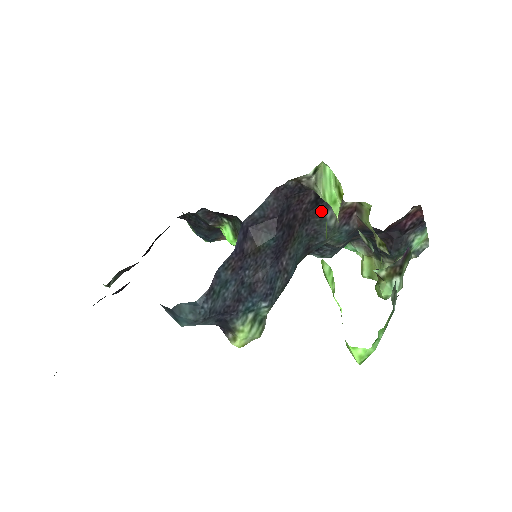
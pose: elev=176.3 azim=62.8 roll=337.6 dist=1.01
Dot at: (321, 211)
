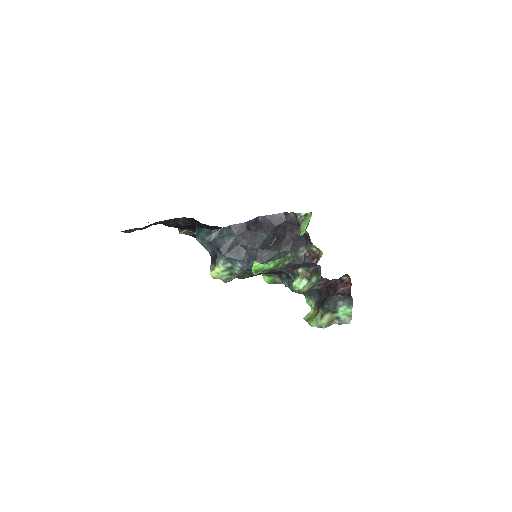
Dot at: (299, 245)
